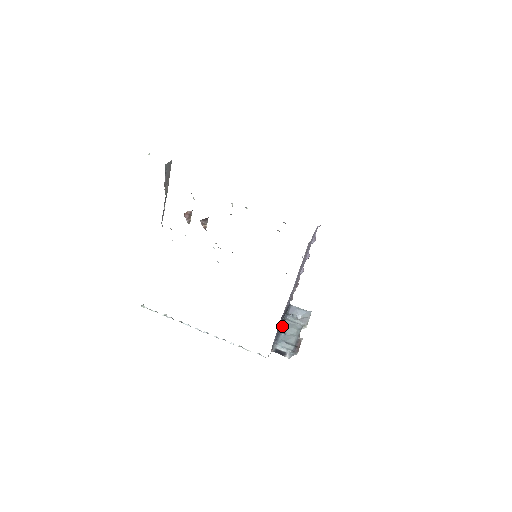
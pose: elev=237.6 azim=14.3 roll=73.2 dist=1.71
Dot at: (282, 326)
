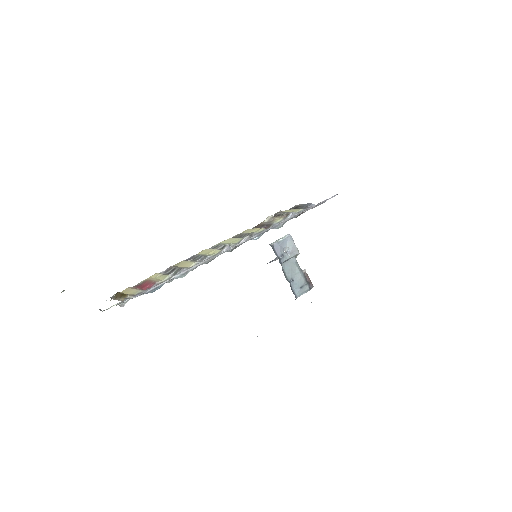
Dot at: (285, 275)
